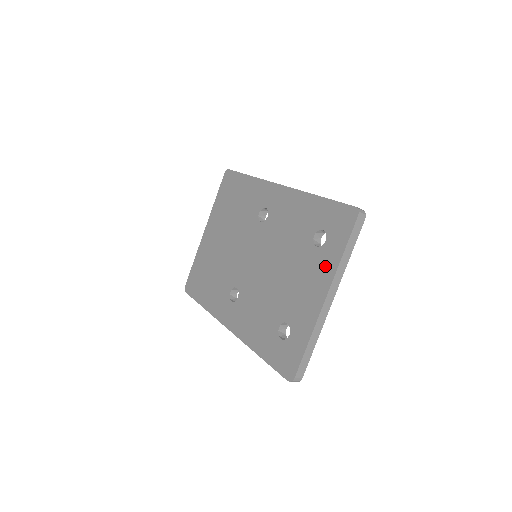
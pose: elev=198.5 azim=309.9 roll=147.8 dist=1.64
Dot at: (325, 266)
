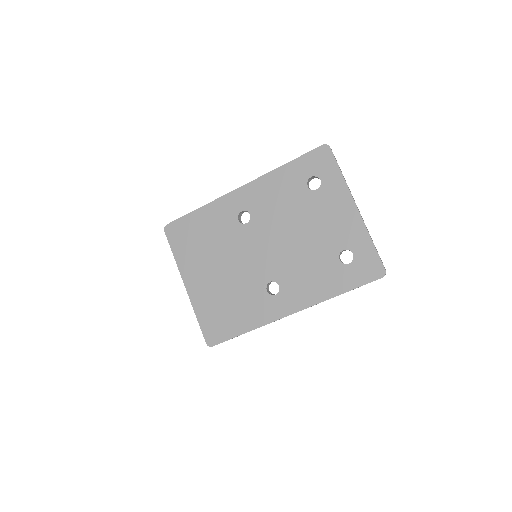
Dot at: (336, 192)
